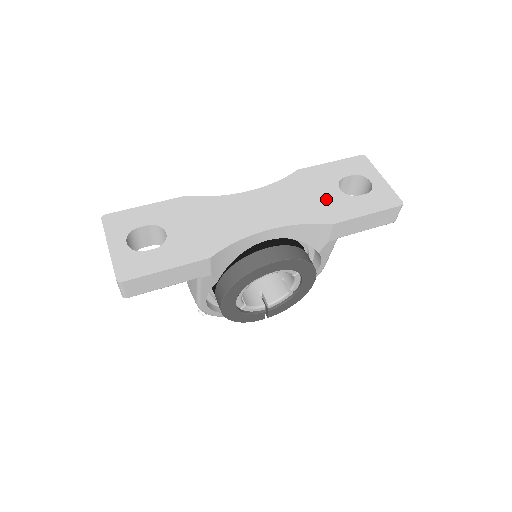
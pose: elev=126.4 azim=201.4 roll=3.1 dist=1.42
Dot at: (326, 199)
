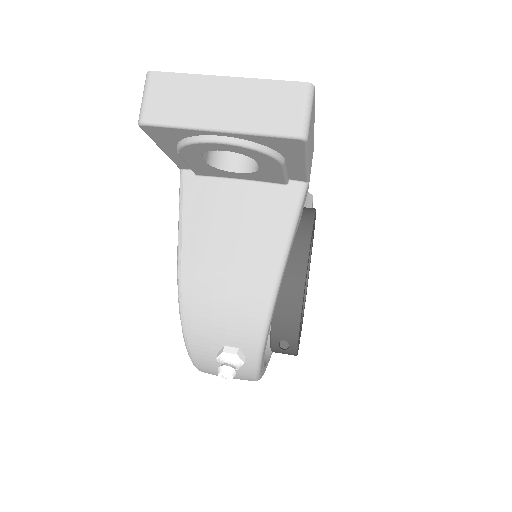
Dot at: occluded
